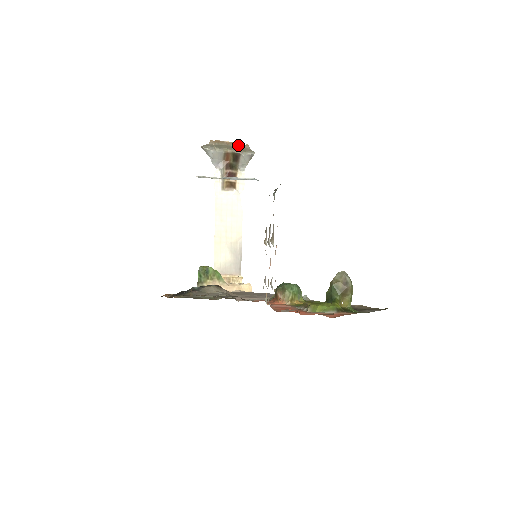
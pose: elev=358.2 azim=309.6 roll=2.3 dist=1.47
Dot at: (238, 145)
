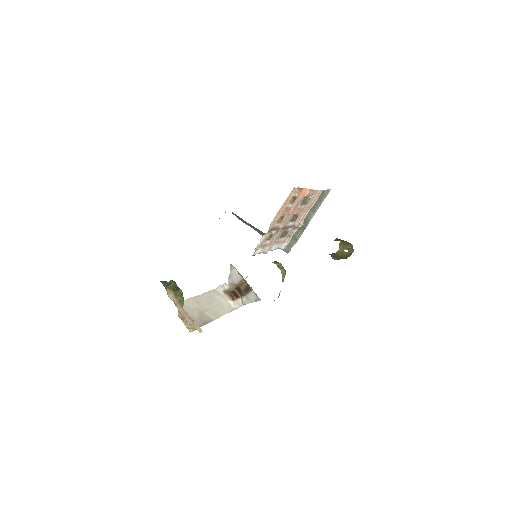
Dot at: occluded
